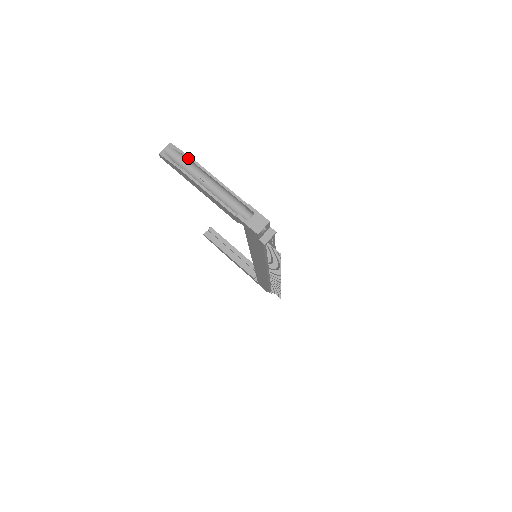
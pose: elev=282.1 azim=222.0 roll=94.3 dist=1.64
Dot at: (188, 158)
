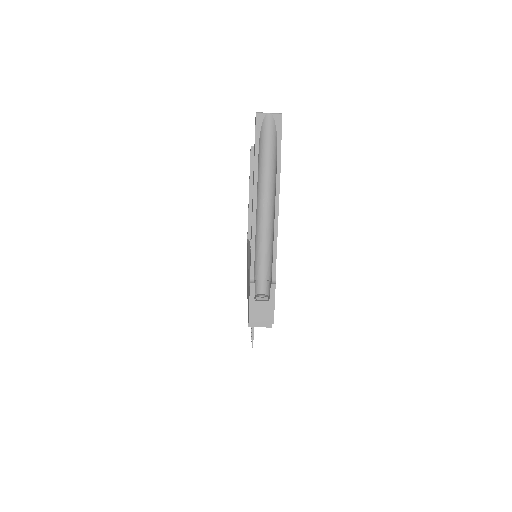
Dot at: (277, 162)
